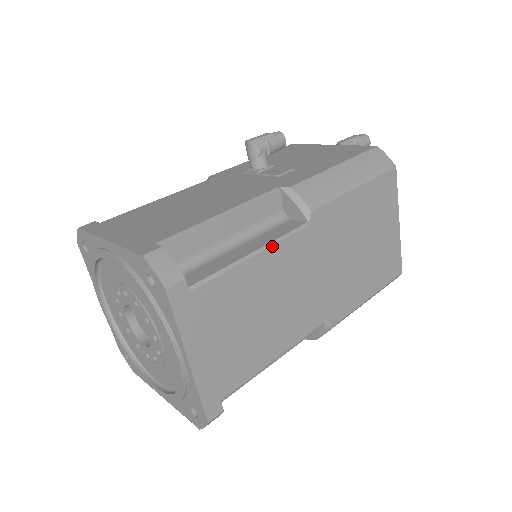
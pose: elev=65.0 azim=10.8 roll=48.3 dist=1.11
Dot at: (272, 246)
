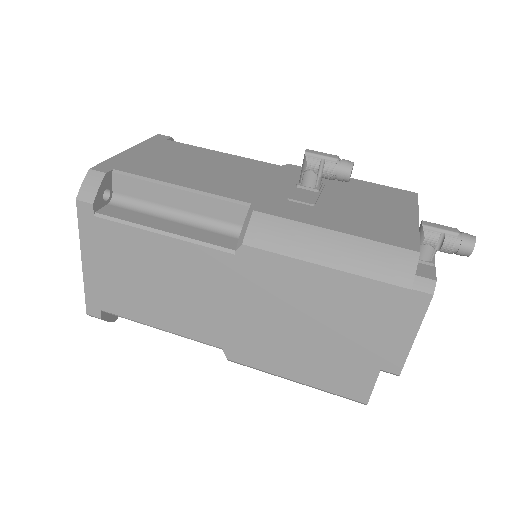
Dot at: (183, 240)
